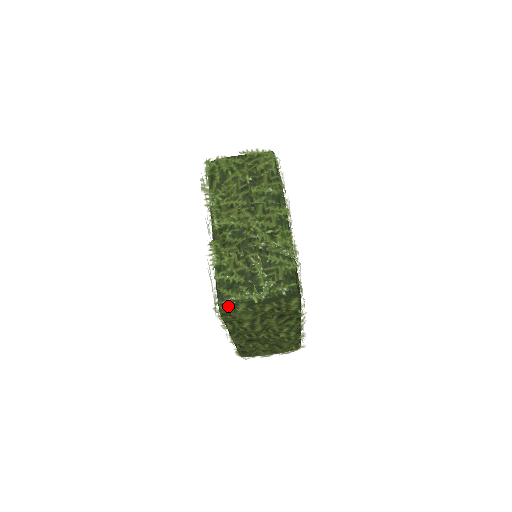
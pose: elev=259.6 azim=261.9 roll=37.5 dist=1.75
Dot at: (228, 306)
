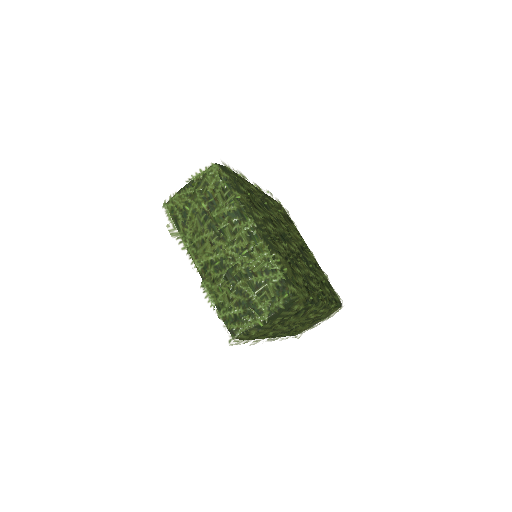
Dot at: (241, 339)
